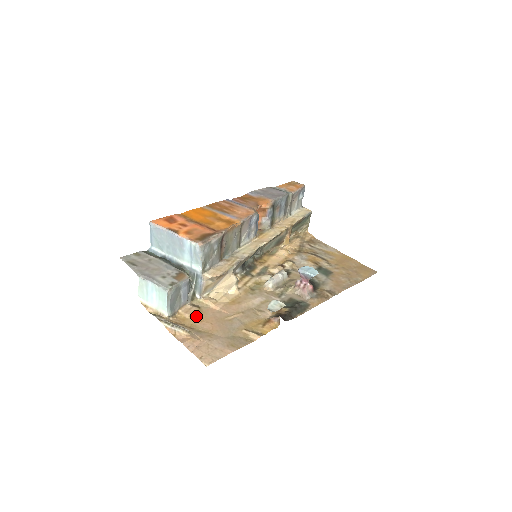
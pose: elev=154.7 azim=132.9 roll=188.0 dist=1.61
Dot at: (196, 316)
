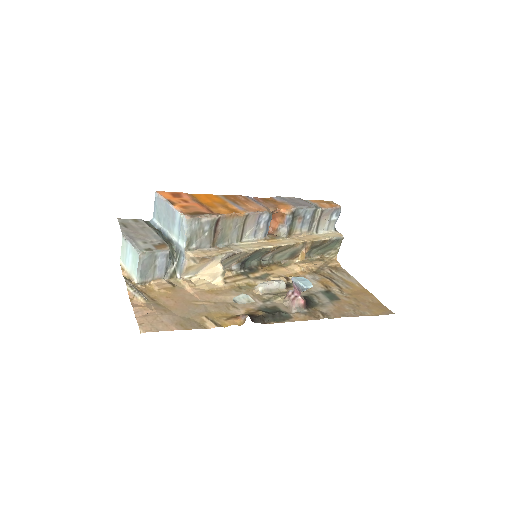
Dot at: (165, 291)
